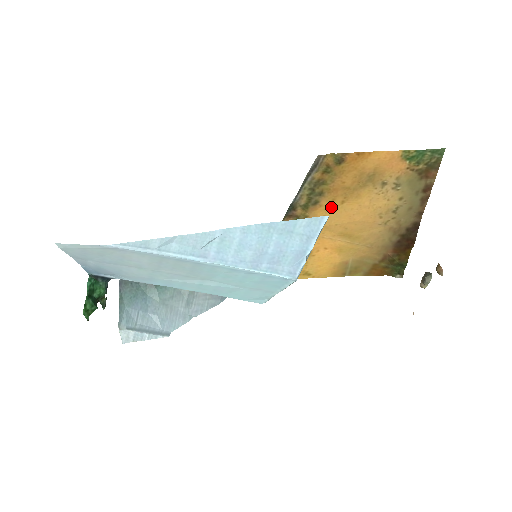
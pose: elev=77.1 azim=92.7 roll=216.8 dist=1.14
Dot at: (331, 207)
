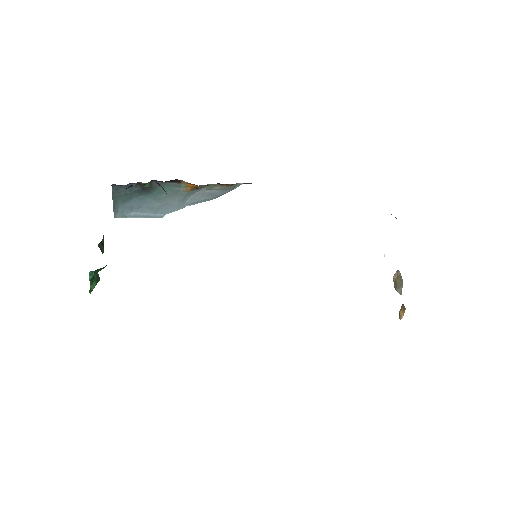
Dot at: occluded
